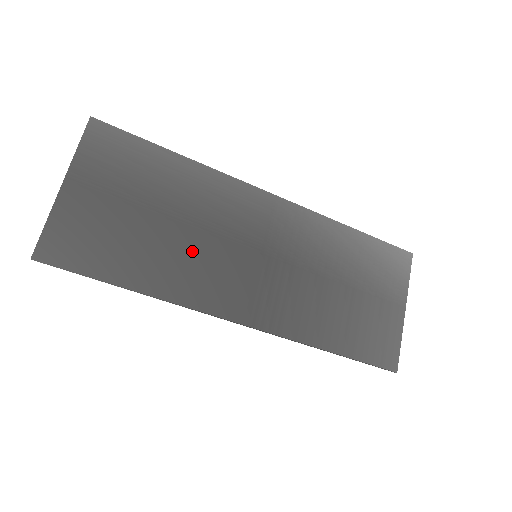
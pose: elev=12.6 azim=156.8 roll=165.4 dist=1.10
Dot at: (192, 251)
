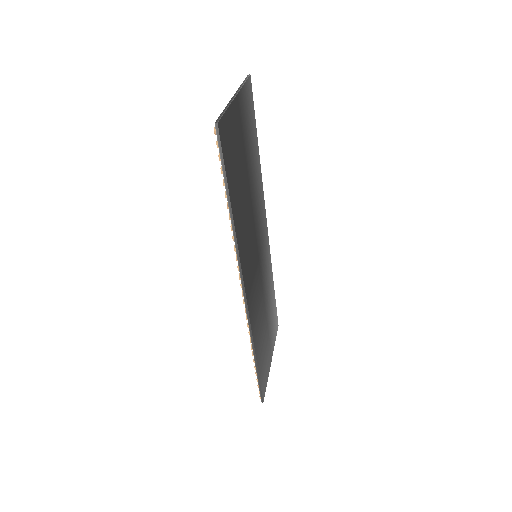
Dot at: (248, 219)
